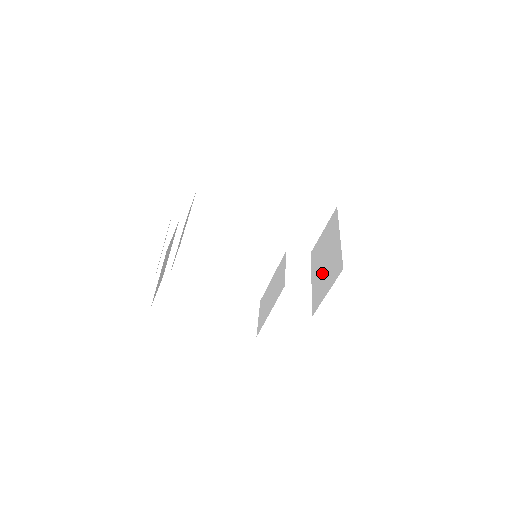
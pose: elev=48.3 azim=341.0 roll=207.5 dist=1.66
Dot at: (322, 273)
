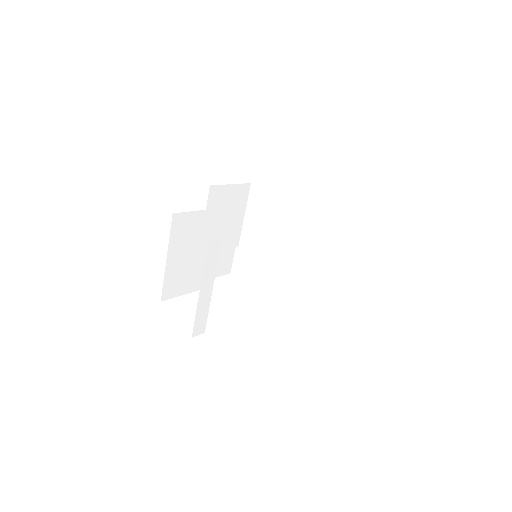
Dot at: (292, 245)
